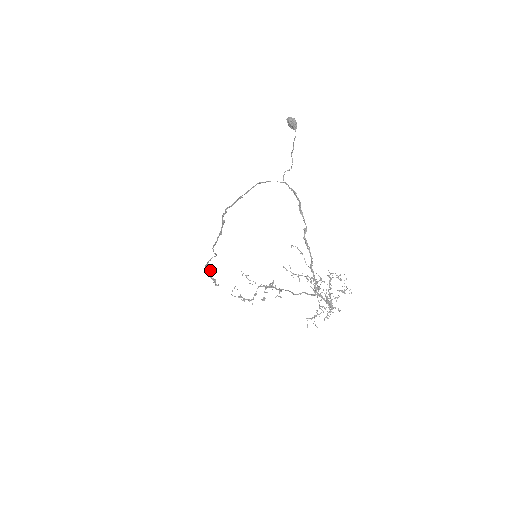
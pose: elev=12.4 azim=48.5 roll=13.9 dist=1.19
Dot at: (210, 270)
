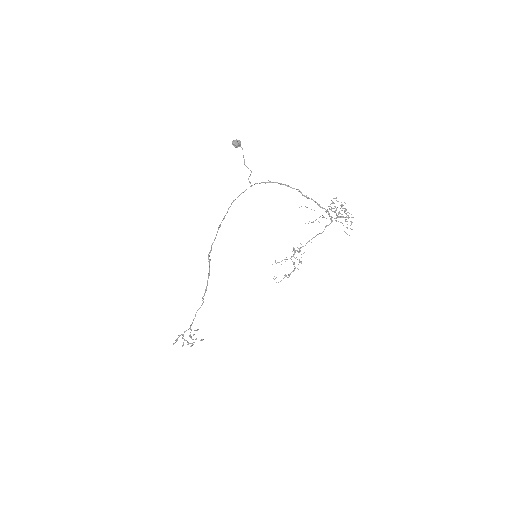
Dot at: occluded
